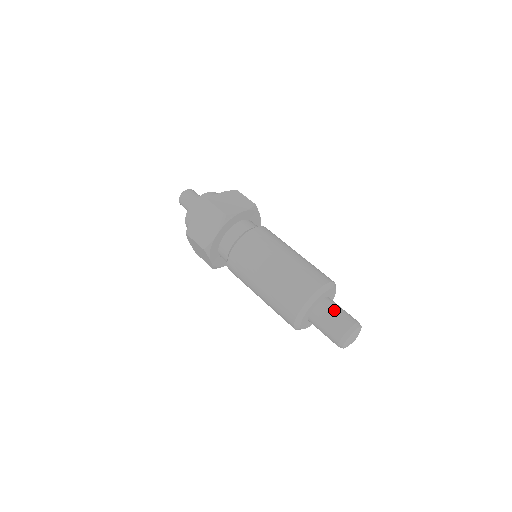
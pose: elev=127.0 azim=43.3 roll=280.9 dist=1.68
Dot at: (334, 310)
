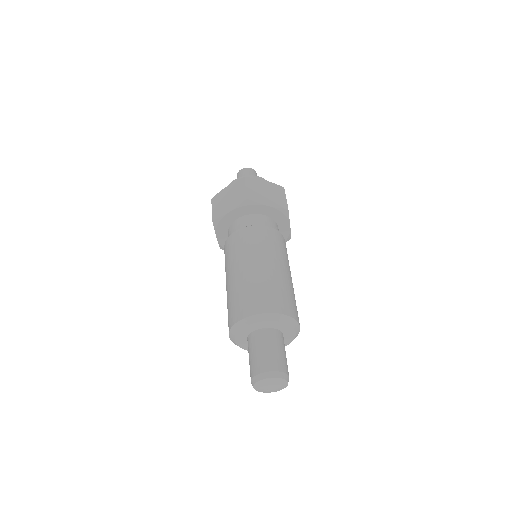
Dot at: (271, 345)
